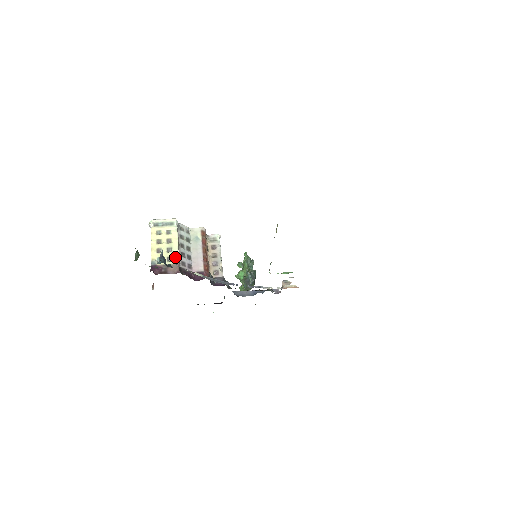
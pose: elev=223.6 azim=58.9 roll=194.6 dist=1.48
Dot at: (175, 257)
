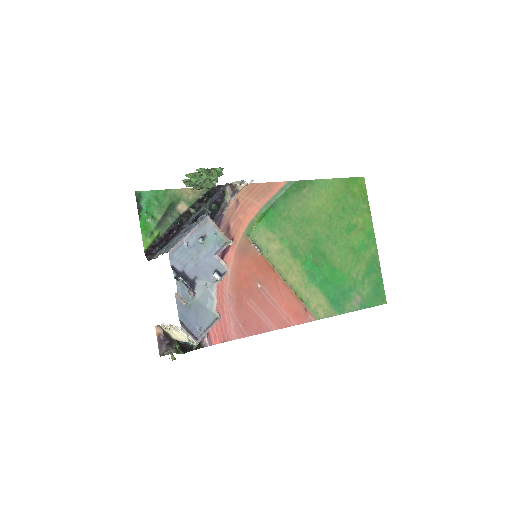
Dot at: occluded
